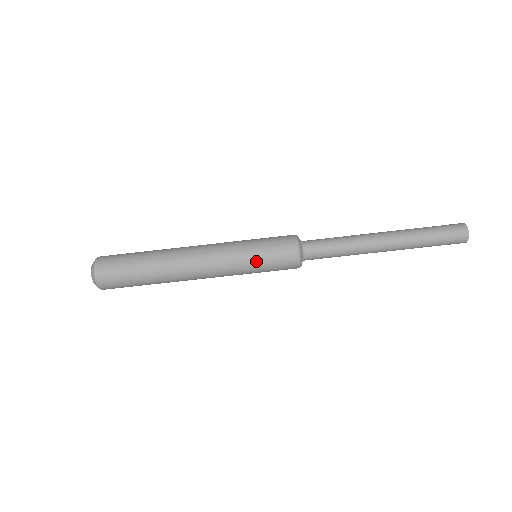
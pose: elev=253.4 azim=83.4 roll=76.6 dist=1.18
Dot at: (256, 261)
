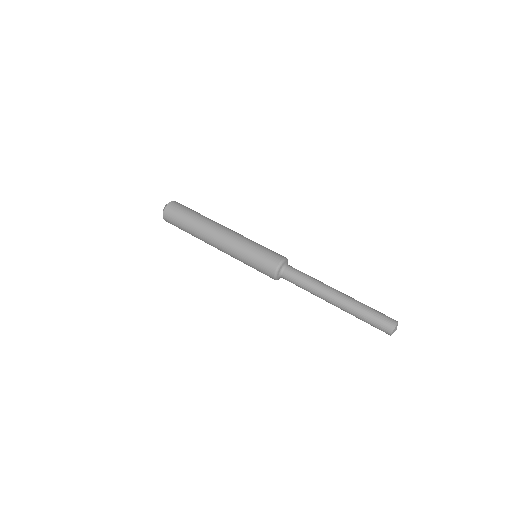
Dot at: (260, 245)
